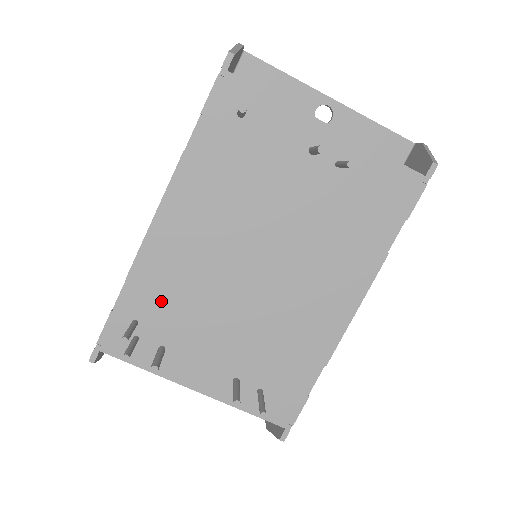
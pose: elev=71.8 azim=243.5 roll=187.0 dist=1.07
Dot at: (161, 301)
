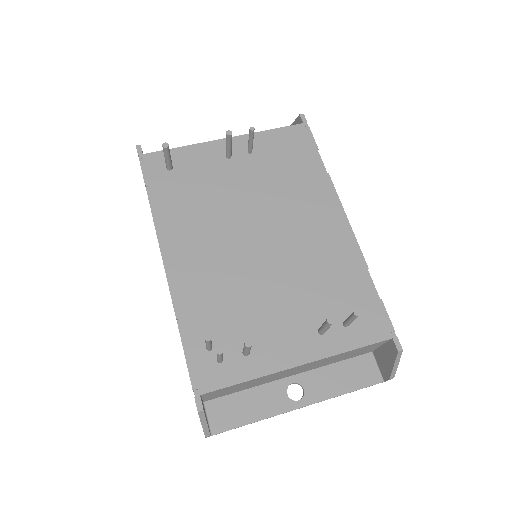
Dot at: (215, 316)
